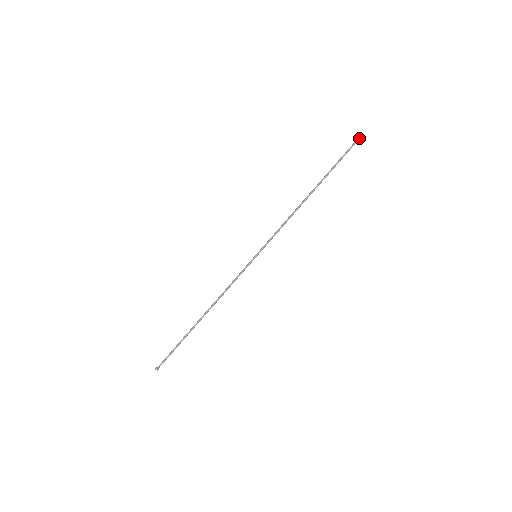
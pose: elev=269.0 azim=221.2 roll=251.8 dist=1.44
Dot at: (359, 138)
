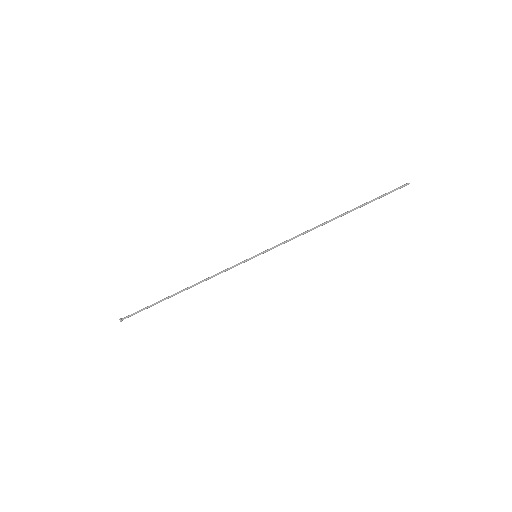
Dot at: (409, 183)
